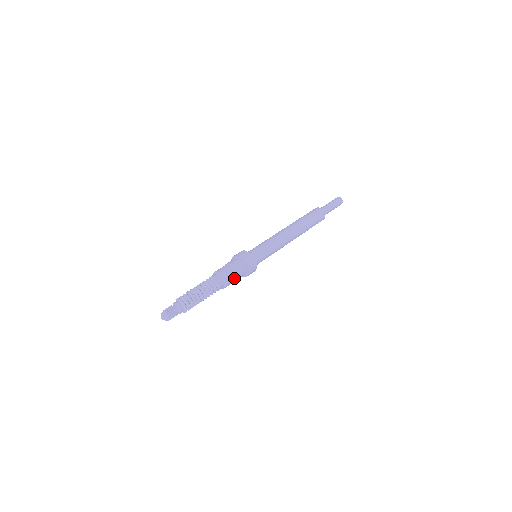
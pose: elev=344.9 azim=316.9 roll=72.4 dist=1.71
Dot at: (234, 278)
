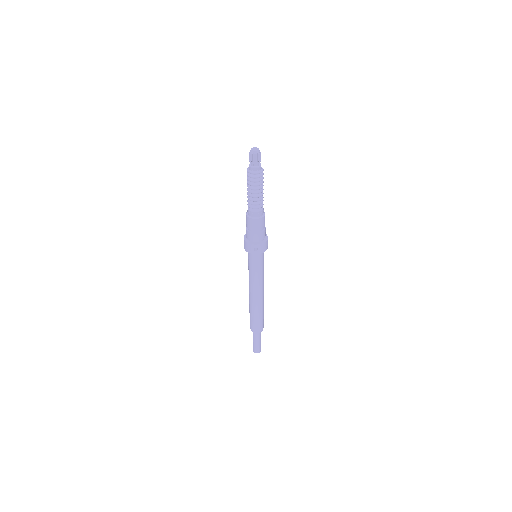
Dot at: (264, 225)
